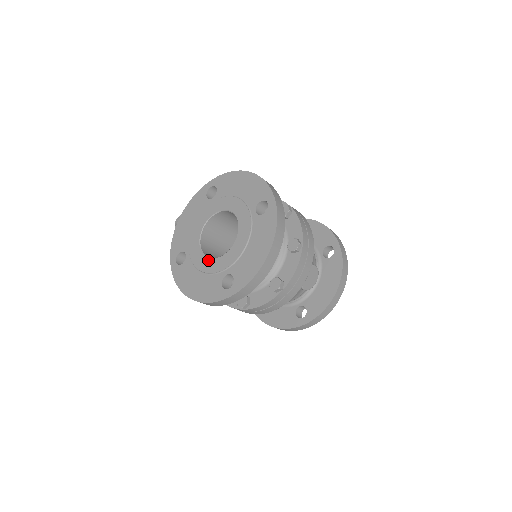
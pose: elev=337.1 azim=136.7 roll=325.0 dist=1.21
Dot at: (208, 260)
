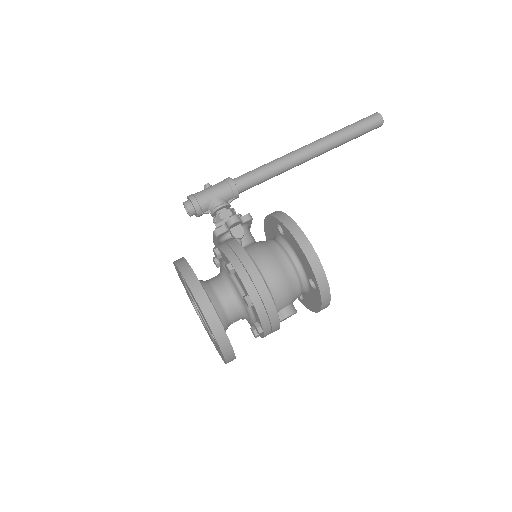
Dot at: (200, 319)
